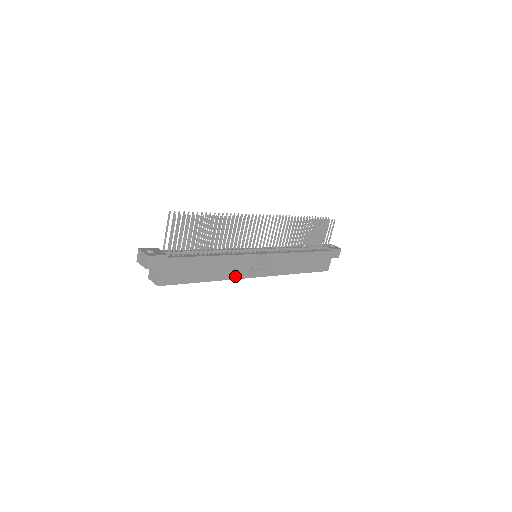
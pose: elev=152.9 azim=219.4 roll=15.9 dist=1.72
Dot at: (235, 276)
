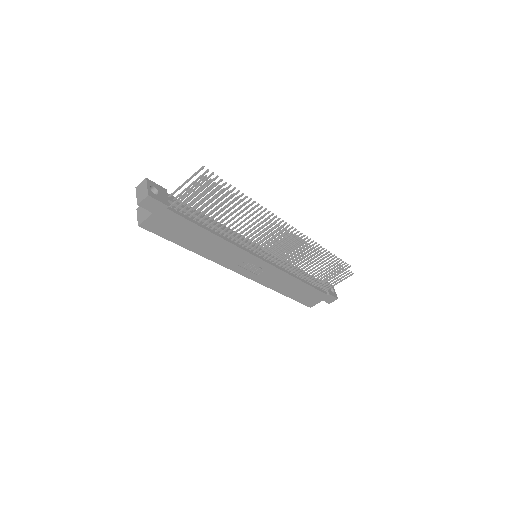
Dot at: (221, 262)
